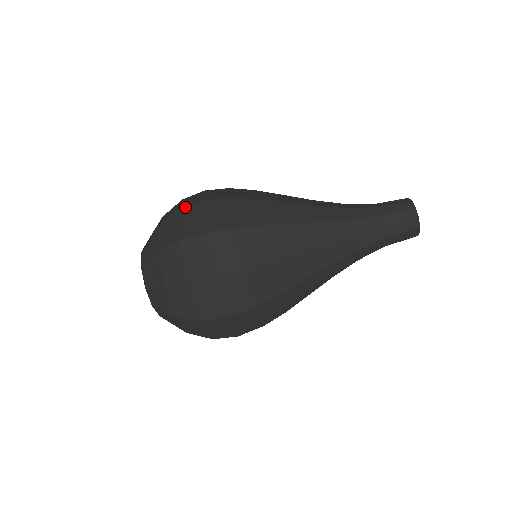
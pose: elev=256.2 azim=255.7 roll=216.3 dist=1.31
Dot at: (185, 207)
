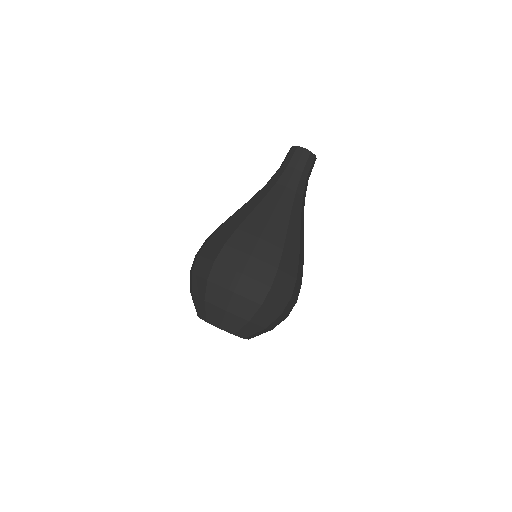
Dot at: (191, 267)
